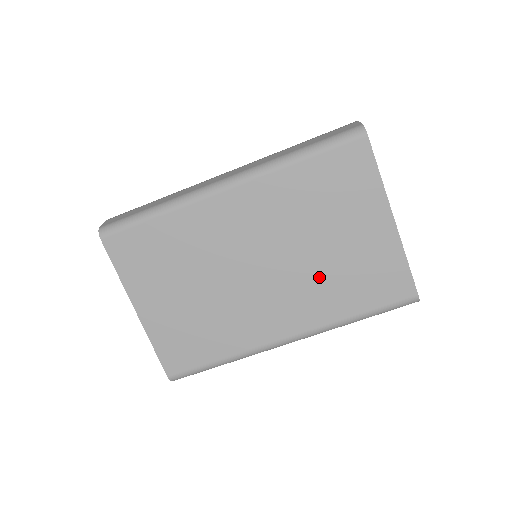
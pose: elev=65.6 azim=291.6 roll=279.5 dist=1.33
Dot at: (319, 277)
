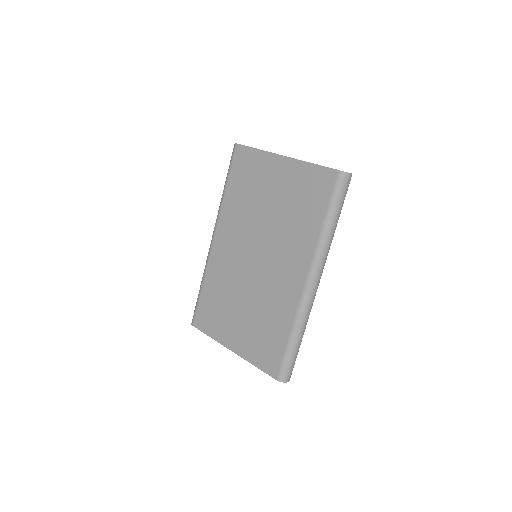
Dot at: (284, 228)
